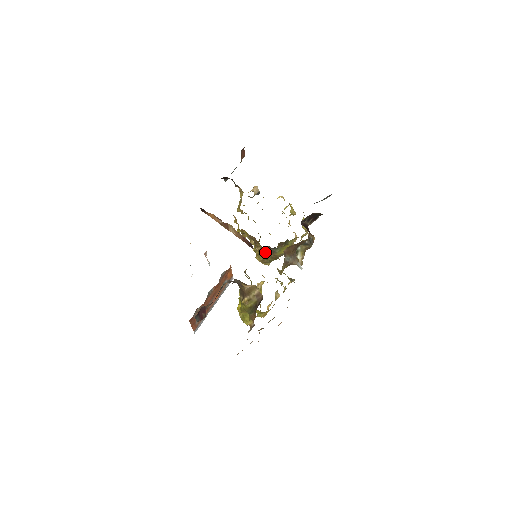
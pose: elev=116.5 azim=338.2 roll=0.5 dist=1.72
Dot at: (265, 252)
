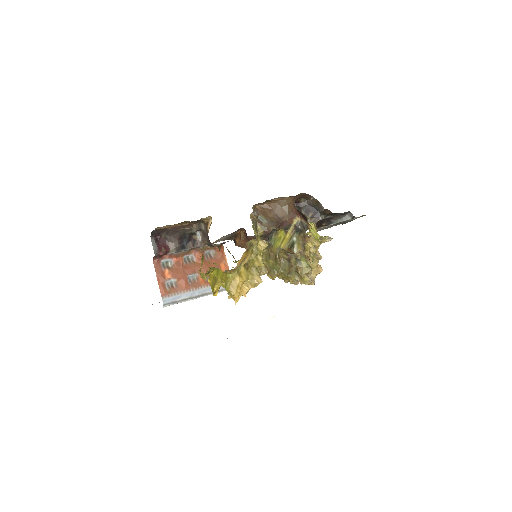
Dot at: occluded
